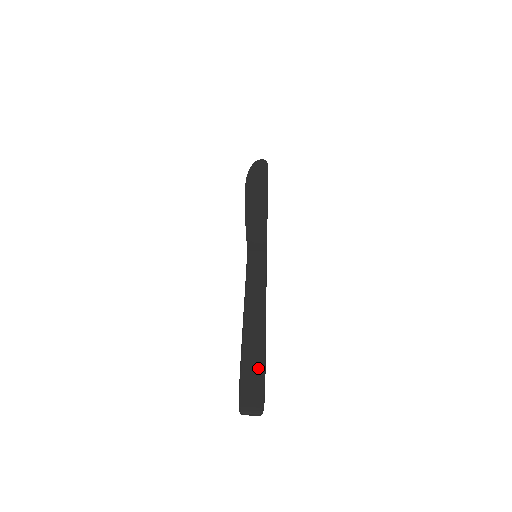
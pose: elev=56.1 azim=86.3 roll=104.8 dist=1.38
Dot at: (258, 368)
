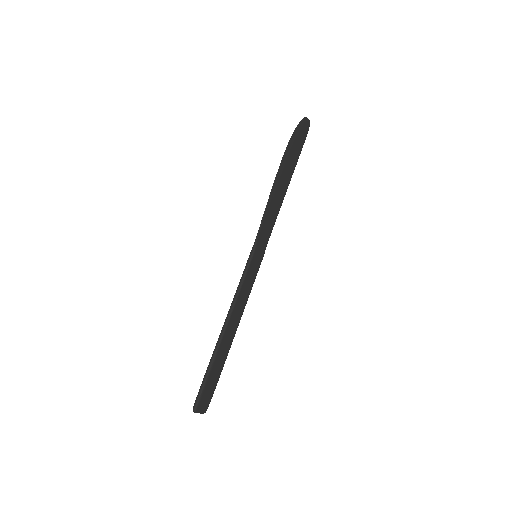
Dot at: (217, 376)
